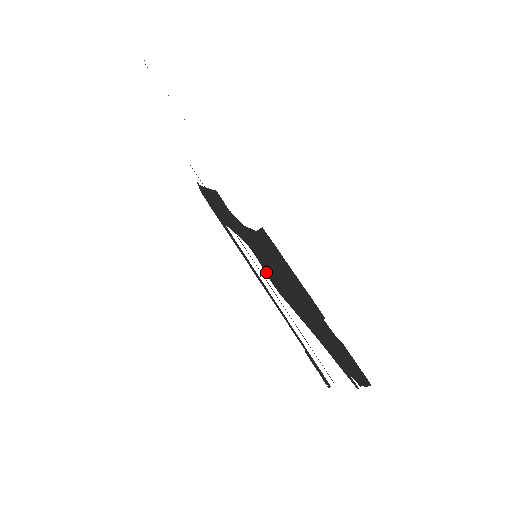
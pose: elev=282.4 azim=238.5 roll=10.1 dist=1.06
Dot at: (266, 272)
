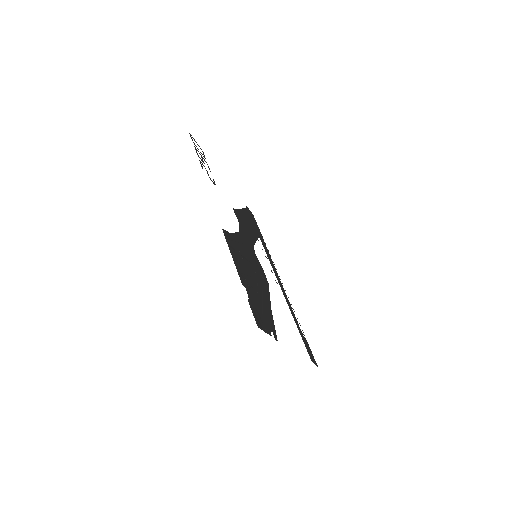
Dot at: (261, 268)
